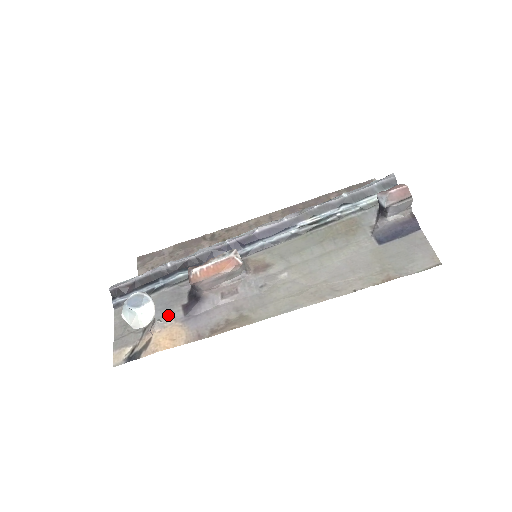
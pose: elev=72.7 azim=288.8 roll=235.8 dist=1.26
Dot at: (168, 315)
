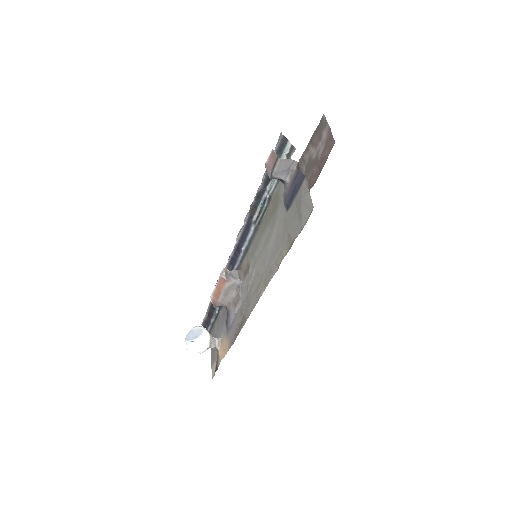
Dot at: (222, 332)
